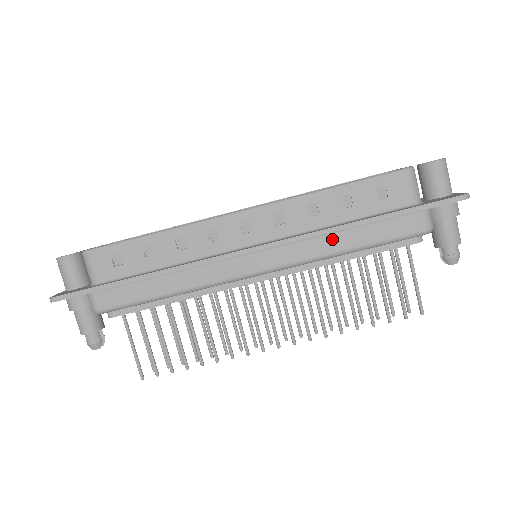
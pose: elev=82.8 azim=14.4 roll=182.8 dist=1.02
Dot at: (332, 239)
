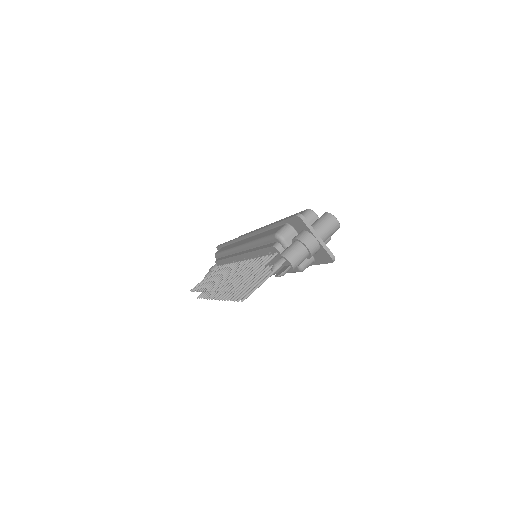
Dot at: occluded
